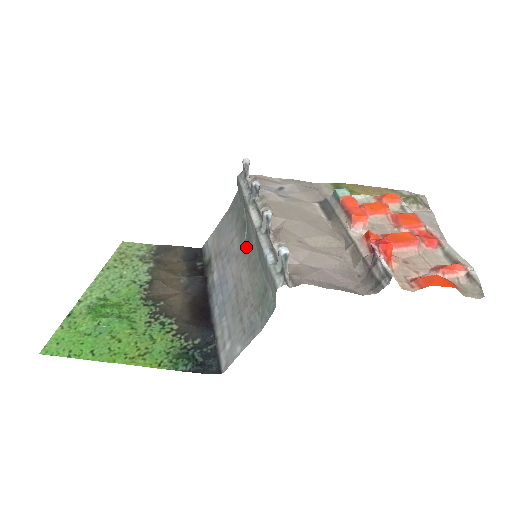
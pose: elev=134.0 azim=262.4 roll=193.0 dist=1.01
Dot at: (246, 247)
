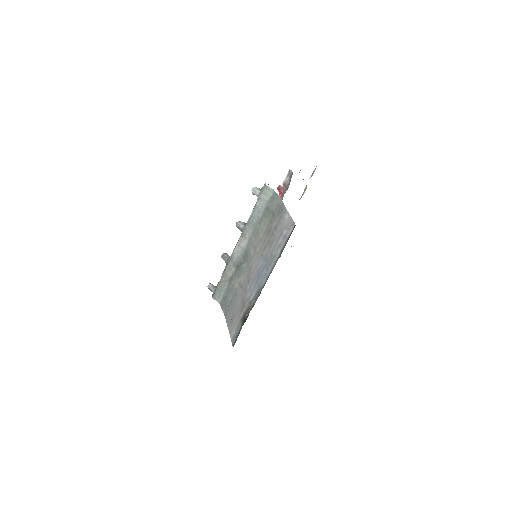
Dot at: (248, 257)
